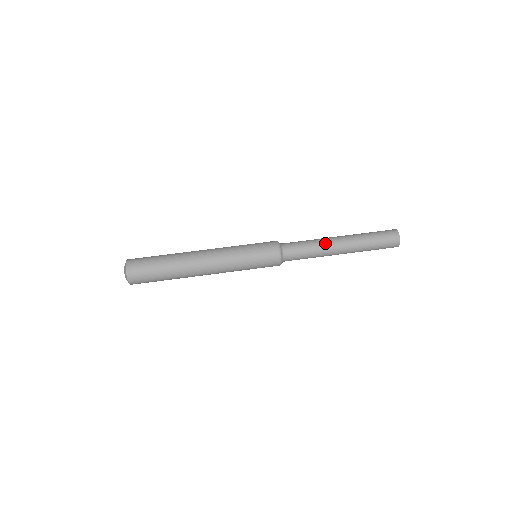
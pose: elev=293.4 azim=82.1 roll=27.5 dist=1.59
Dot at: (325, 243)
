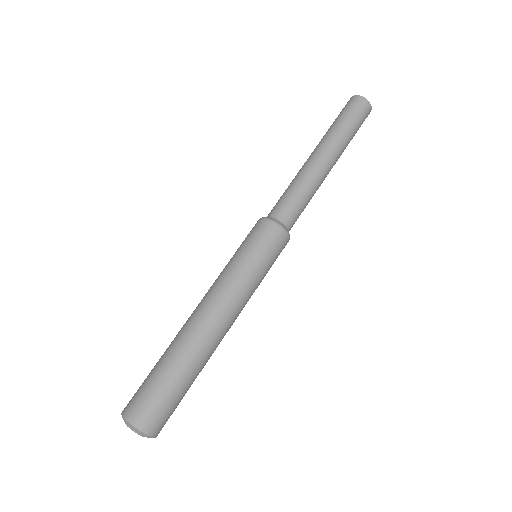
Dot at: (306, 170)
